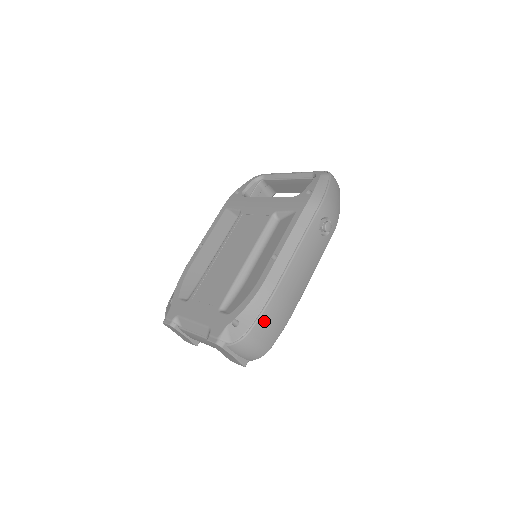
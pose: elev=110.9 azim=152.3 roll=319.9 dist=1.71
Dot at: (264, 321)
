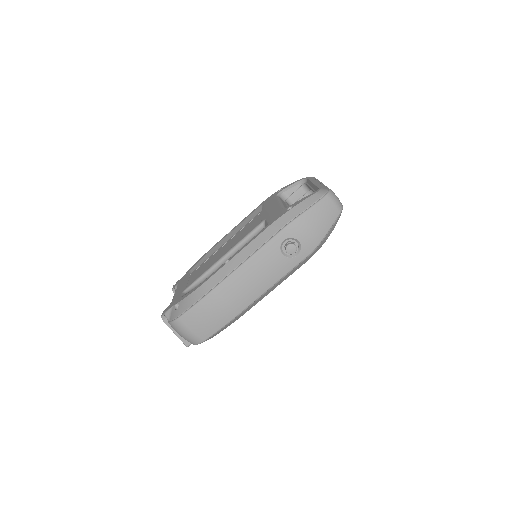
Dot at: (194, 314)
